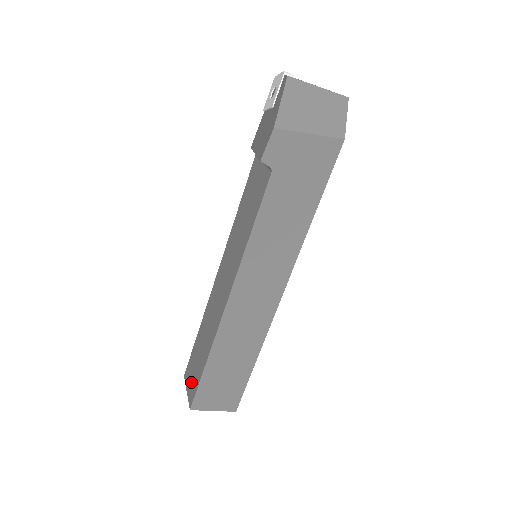
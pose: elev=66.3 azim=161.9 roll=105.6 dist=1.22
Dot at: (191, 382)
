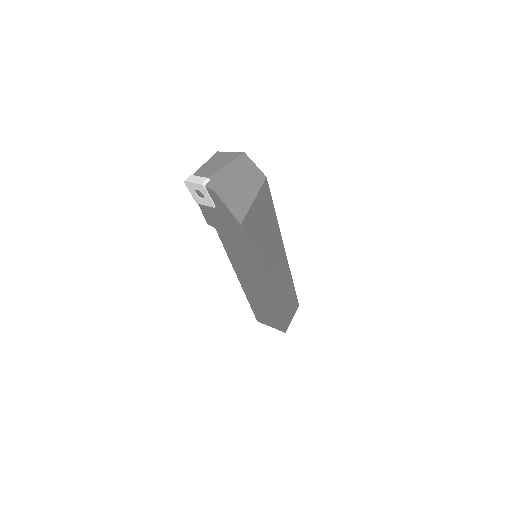
Dot at: (271, 324)
